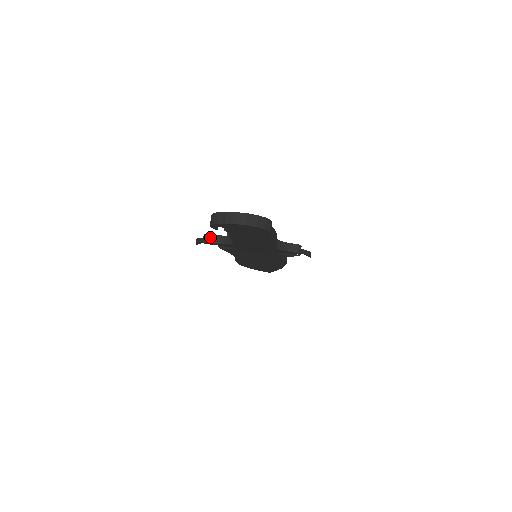
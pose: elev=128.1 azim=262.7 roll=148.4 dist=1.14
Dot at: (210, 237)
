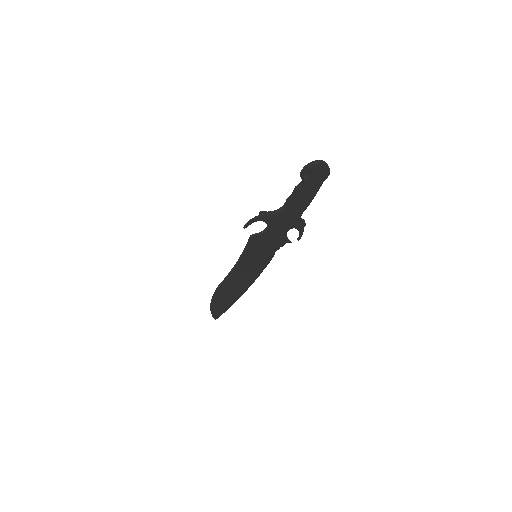
Dot at: (265, 212)
